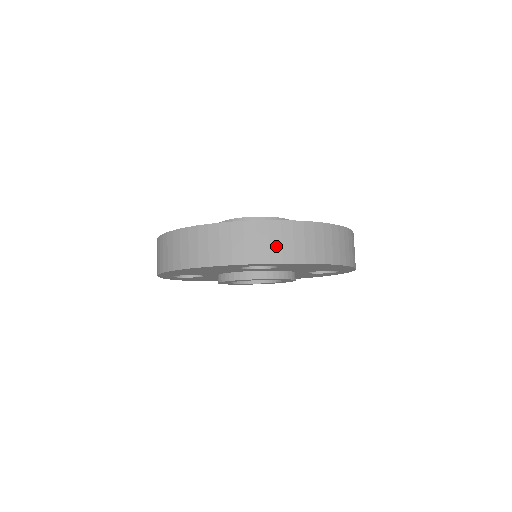
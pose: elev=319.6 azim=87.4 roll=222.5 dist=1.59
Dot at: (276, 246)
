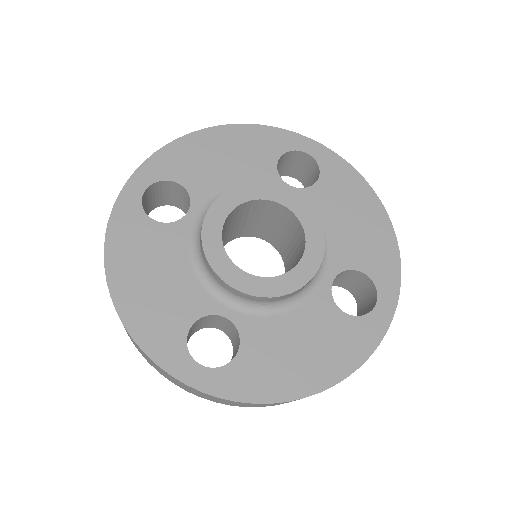
Dot at: (209, 398)
